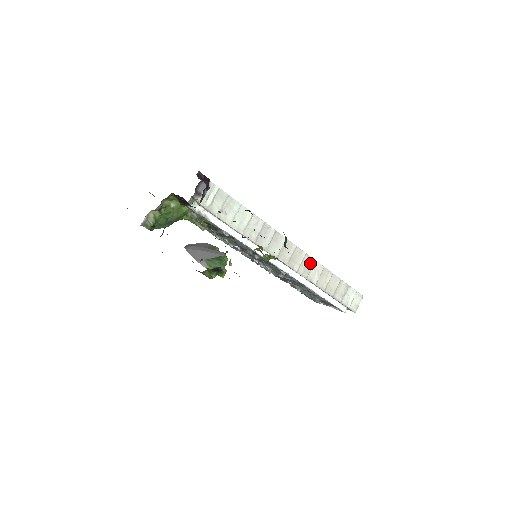
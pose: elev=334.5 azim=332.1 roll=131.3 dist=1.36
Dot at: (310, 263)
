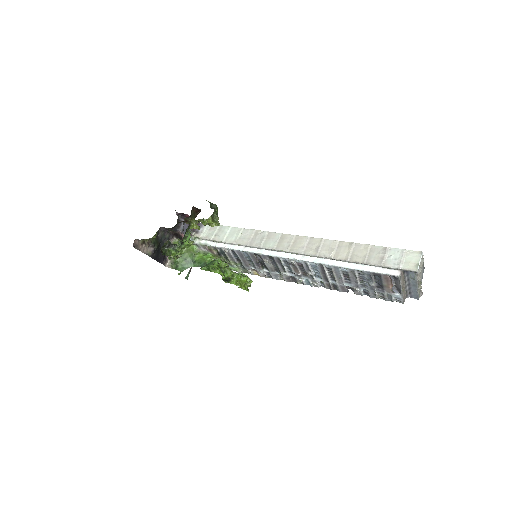
Dot at: (317, 243)
